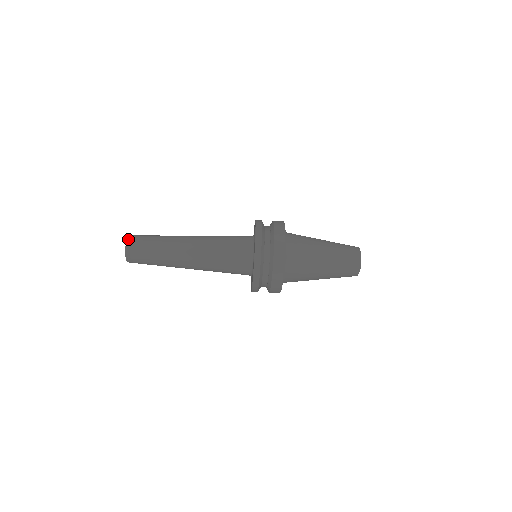
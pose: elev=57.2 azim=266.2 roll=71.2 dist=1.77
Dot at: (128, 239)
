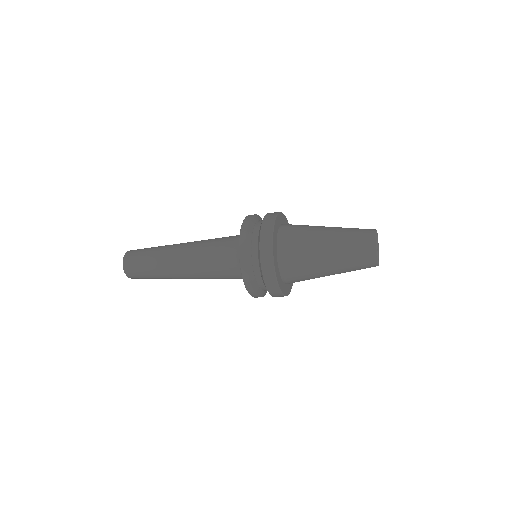
Dot at: (127, 252)
